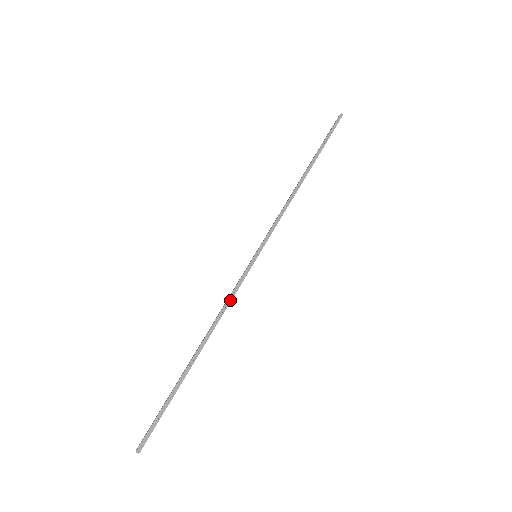
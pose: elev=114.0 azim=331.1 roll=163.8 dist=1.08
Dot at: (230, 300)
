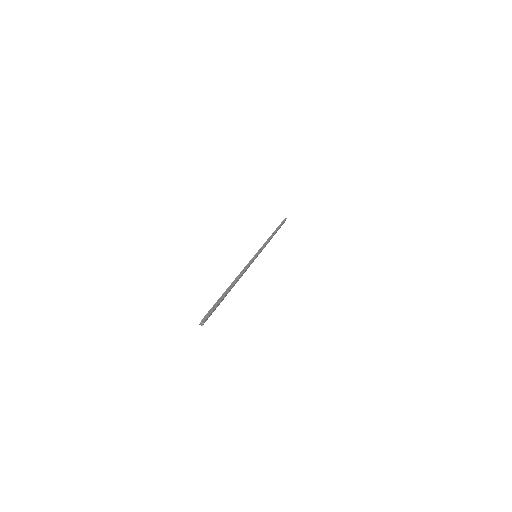
Dot at: (247, 267)
